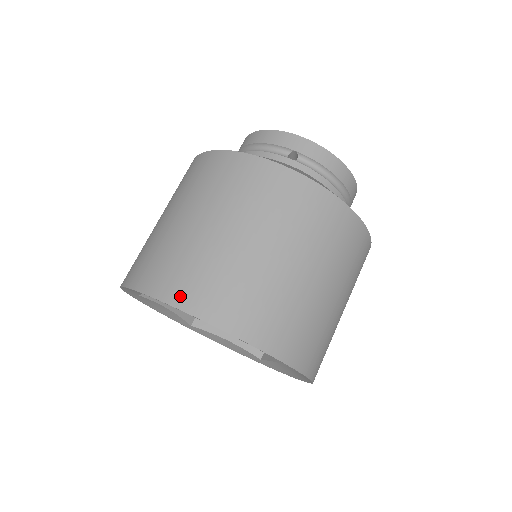
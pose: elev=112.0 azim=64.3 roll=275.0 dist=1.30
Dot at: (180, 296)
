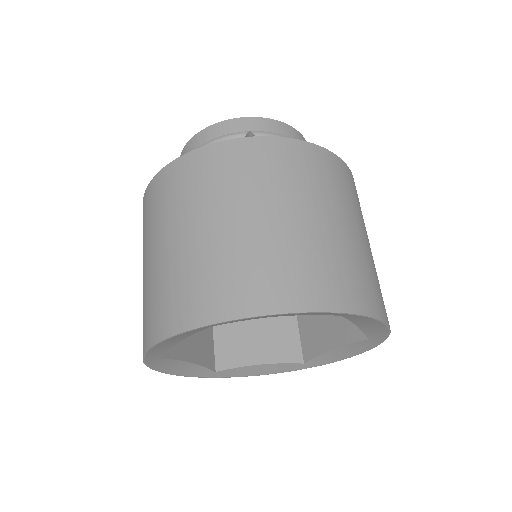
Dot at: (245, 303)
